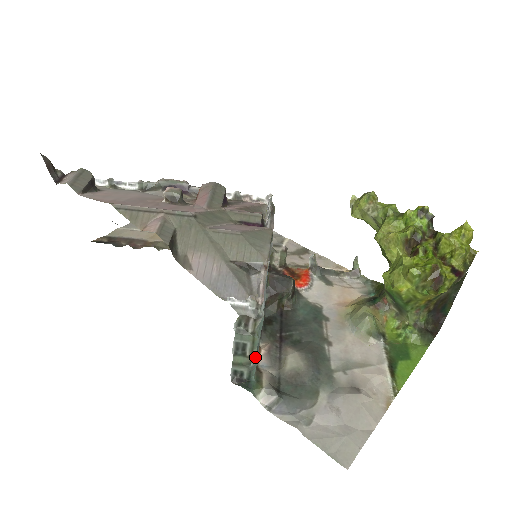
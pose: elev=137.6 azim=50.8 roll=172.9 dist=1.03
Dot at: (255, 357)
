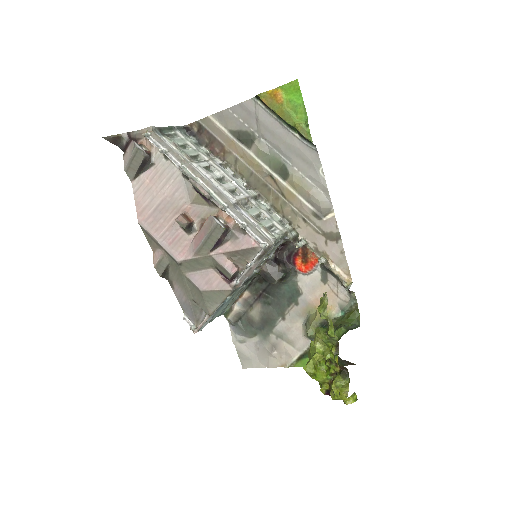
Dot at: (218, 316)
